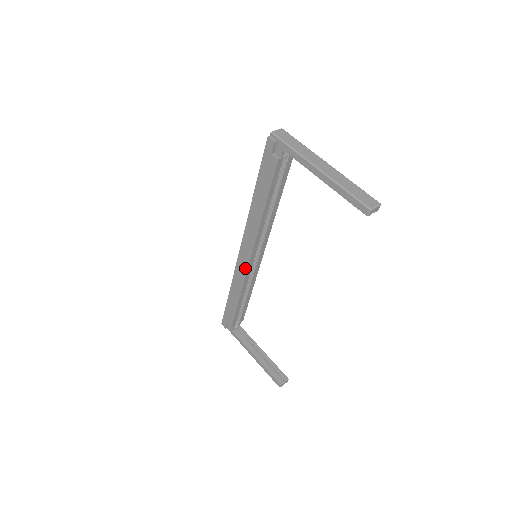
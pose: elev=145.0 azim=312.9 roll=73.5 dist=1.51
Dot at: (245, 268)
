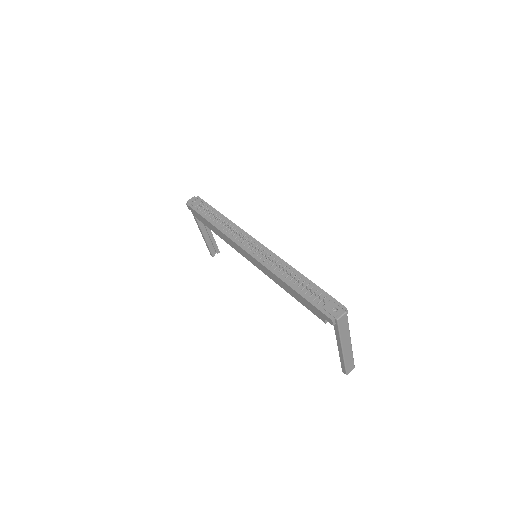
Dot at: (241, 254)
